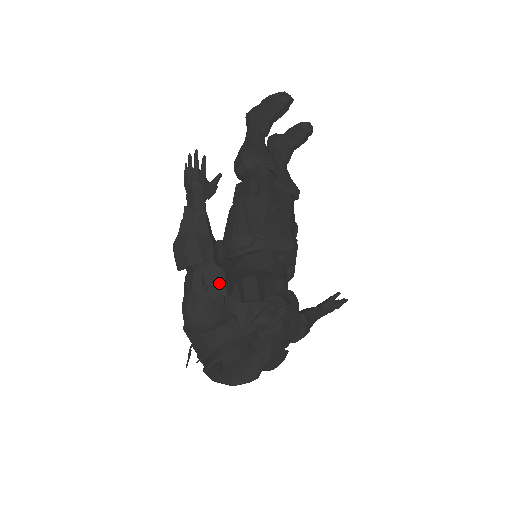
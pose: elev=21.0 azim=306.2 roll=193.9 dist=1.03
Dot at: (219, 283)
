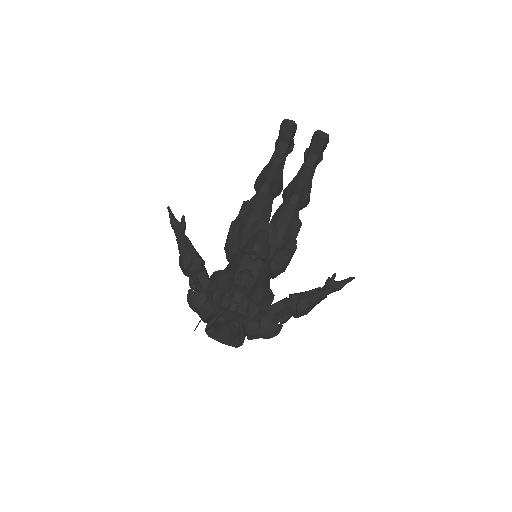
Dot at: (198, 282)
